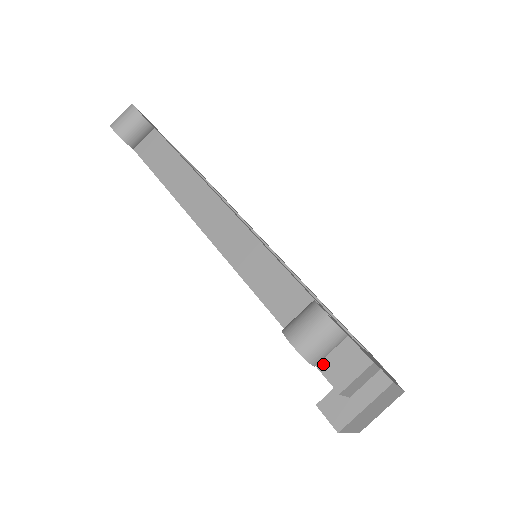
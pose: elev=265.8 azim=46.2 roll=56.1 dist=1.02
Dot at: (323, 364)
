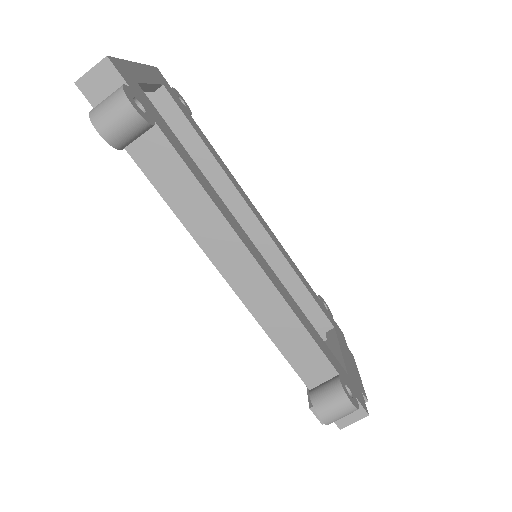
Dot at: occluded
